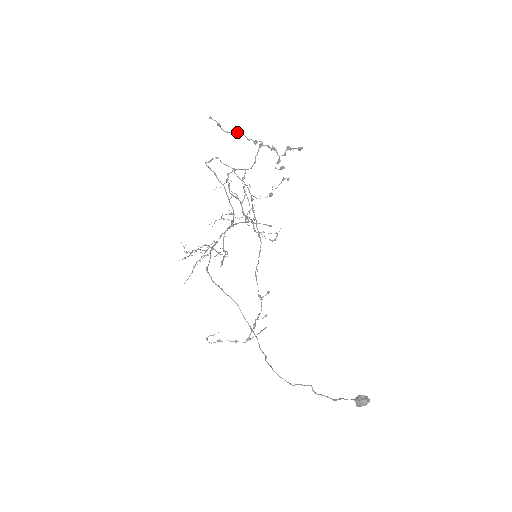
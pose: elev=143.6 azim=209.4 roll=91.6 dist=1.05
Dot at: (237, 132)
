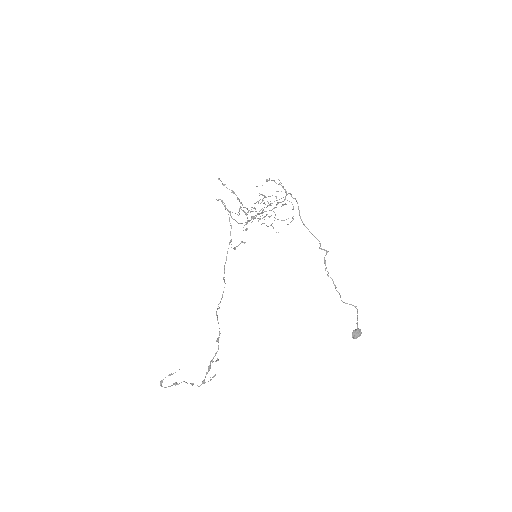
Dot at: (234, 192)
